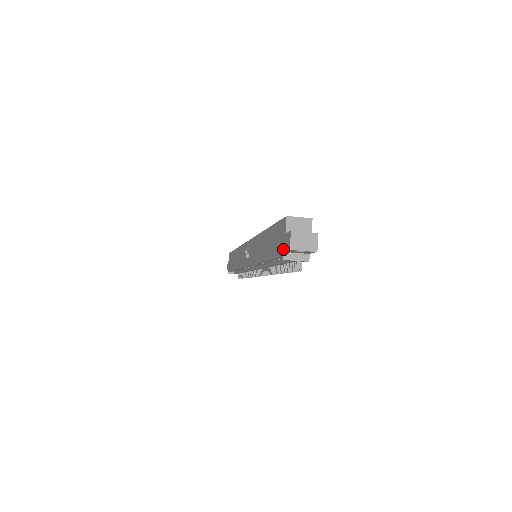
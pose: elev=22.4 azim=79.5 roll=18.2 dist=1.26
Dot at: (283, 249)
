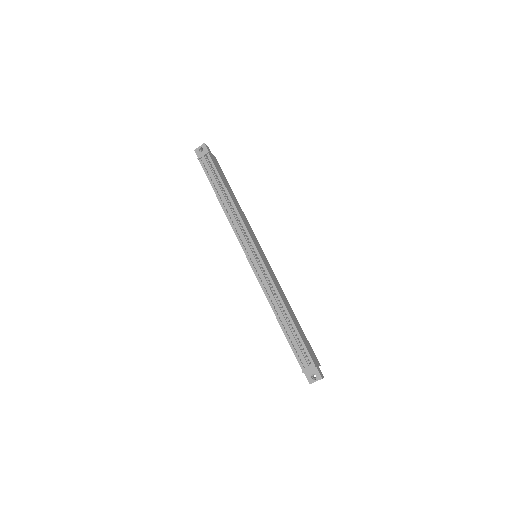
Dot at: (199, 160)
